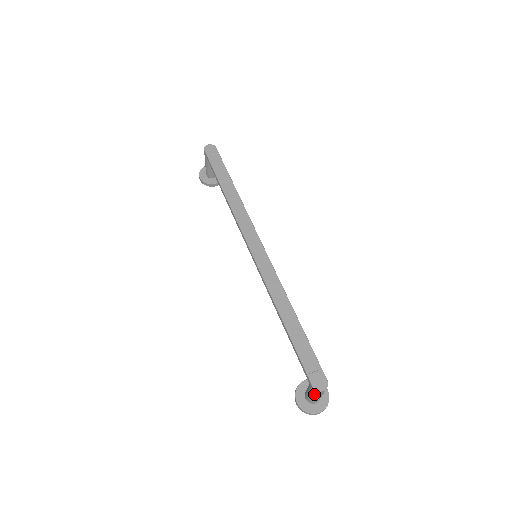
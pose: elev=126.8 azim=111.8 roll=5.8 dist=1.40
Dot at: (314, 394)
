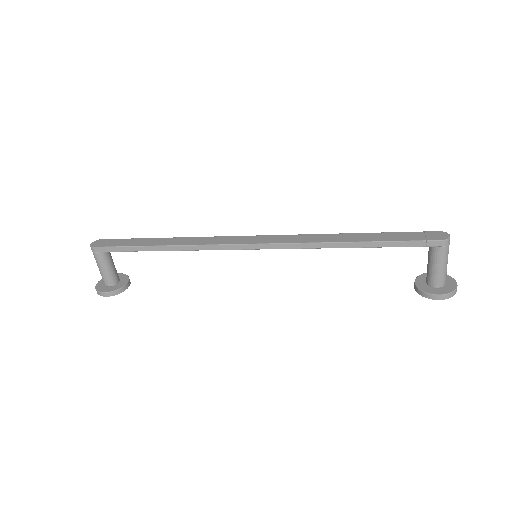
Dot at: (446, 253)
